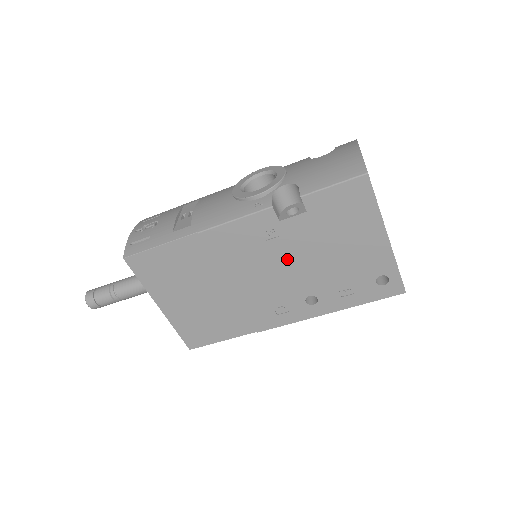
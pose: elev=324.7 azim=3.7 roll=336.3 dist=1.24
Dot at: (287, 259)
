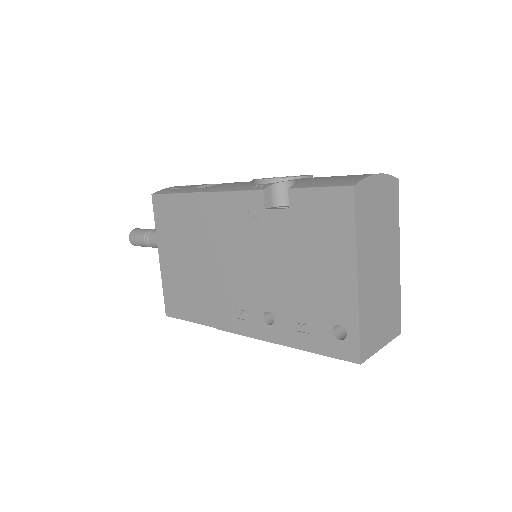
Dot at: (261, 256)
